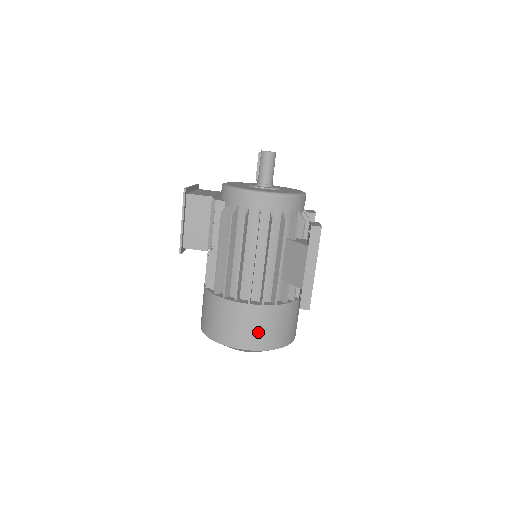
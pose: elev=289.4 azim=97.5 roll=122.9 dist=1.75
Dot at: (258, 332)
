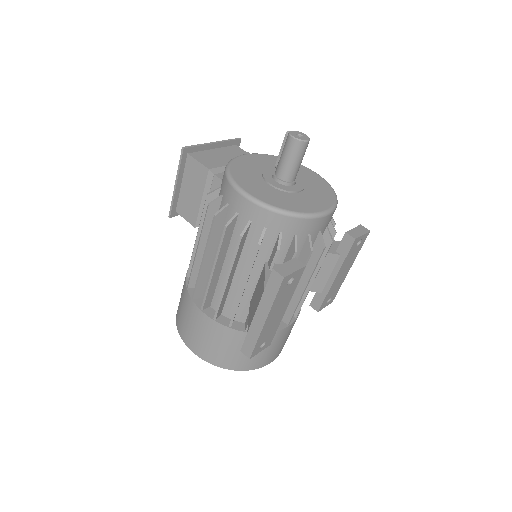
Dot at: (205, 342)
